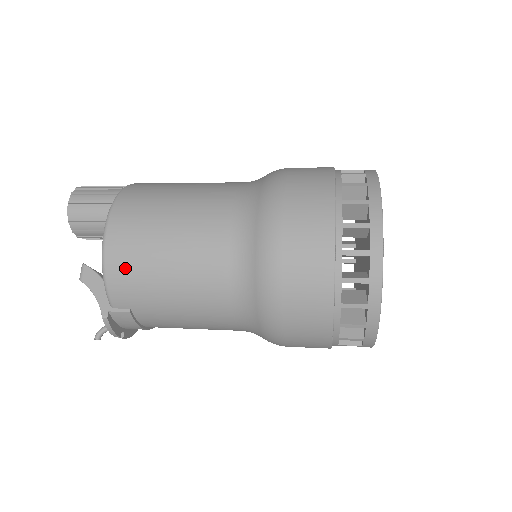
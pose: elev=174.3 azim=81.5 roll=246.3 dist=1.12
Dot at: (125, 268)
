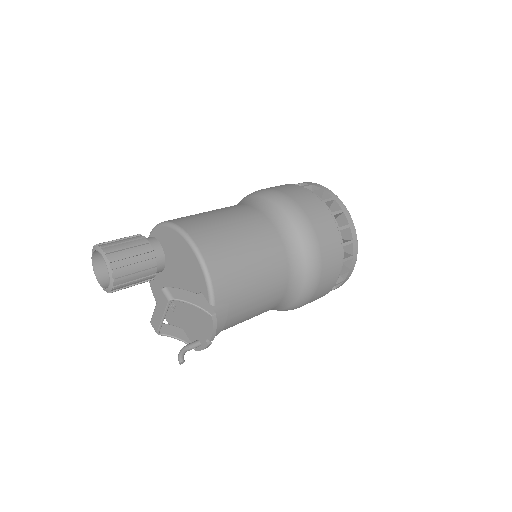
Dot at: (222, 264)
